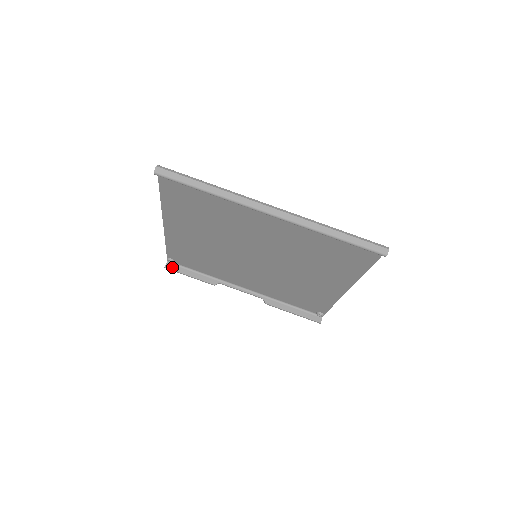
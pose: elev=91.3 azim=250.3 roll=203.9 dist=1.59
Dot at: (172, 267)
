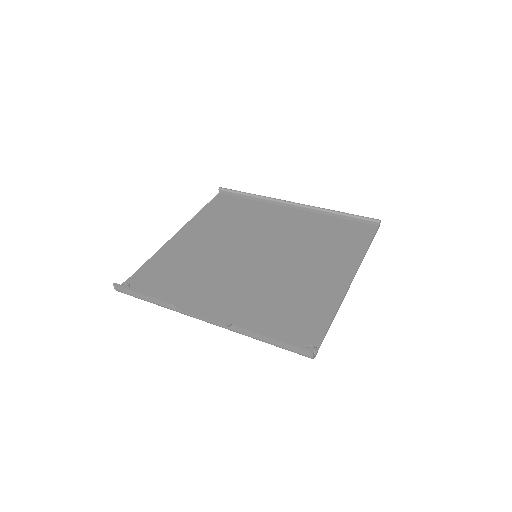
Dot at: (122, 287)
